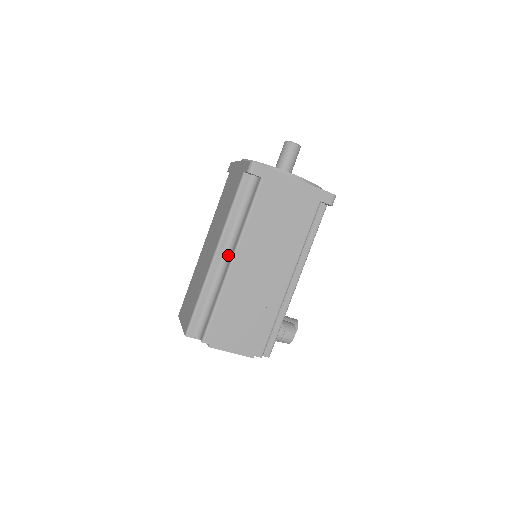
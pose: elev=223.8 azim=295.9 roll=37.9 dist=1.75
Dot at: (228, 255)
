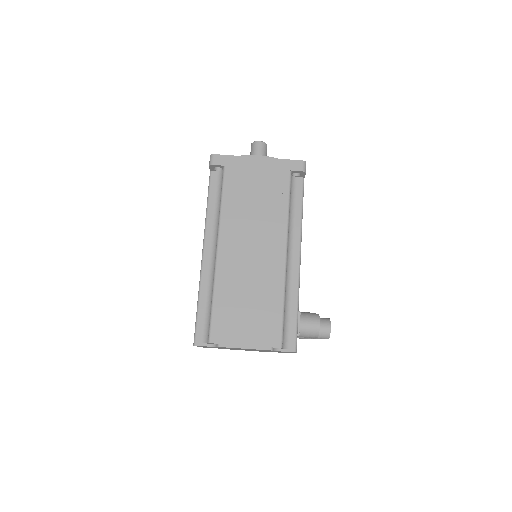
Dot at: (215, 249)
